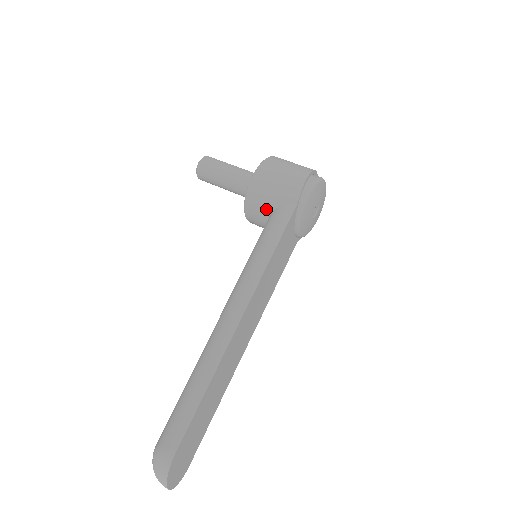
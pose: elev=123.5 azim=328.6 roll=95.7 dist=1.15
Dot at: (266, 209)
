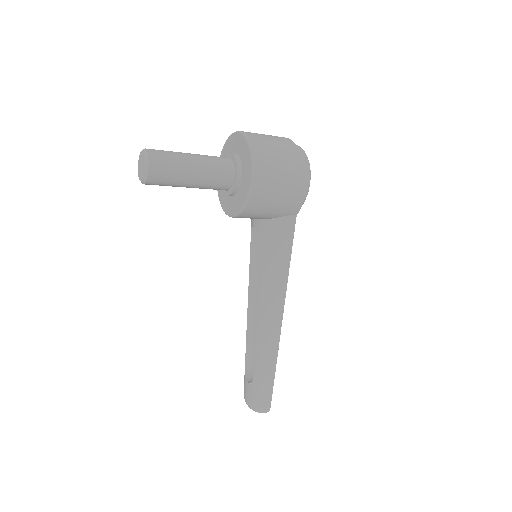
Dot at: occluded
